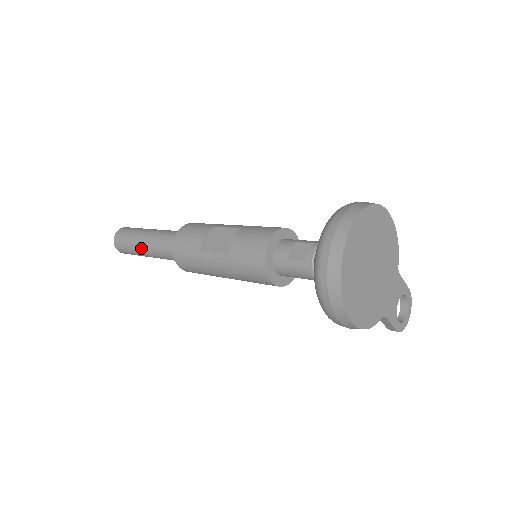
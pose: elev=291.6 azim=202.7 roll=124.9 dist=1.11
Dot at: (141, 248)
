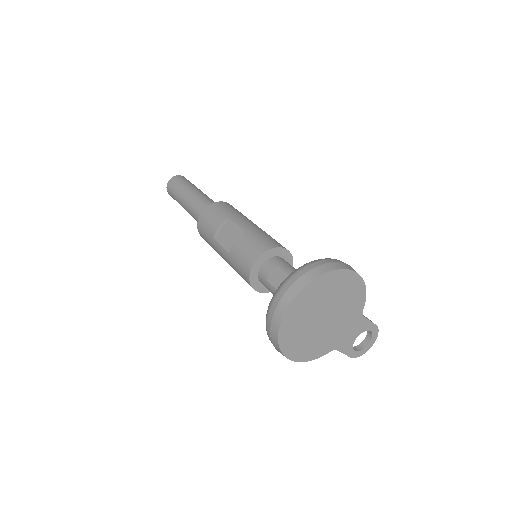
Dot at: (182, 205)
